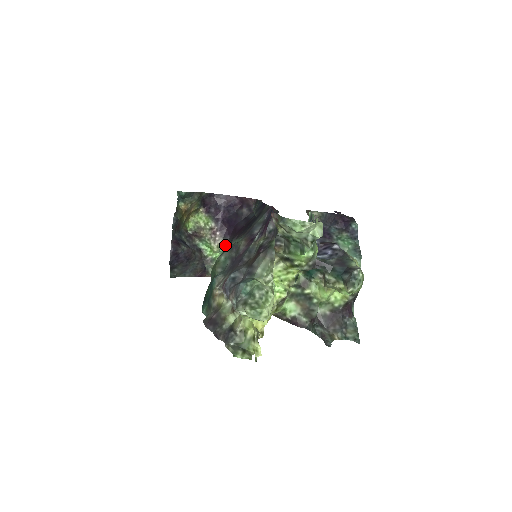
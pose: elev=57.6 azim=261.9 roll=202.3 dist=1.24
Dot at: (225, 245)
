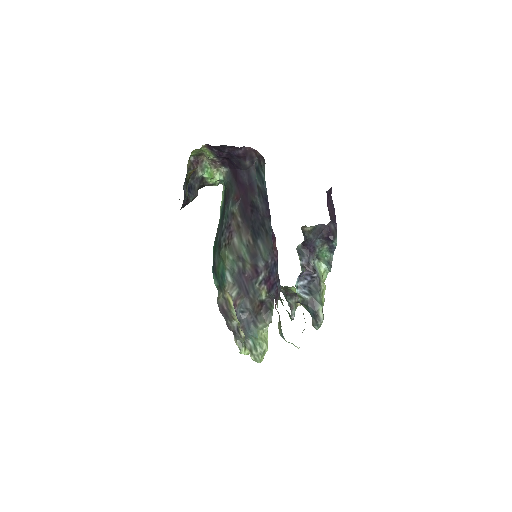
Dot at: (225, 177)
